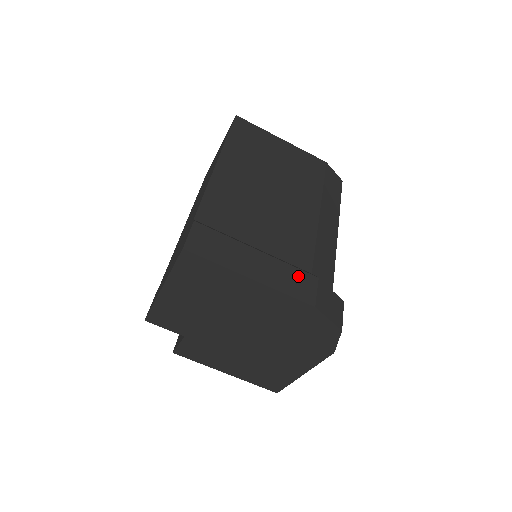
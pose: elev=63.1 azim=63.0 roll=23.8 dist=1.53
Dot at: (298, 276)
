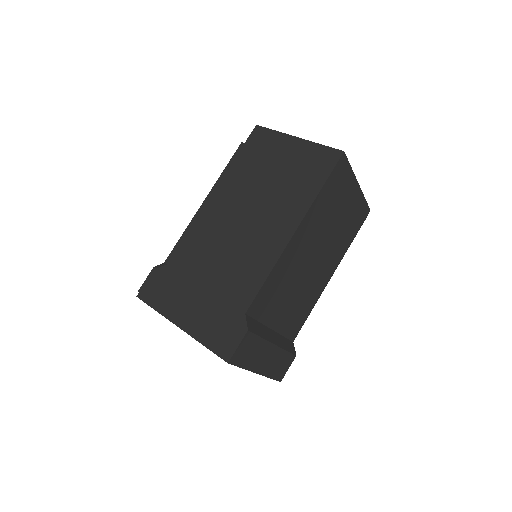
Dot at: (286, 360)
